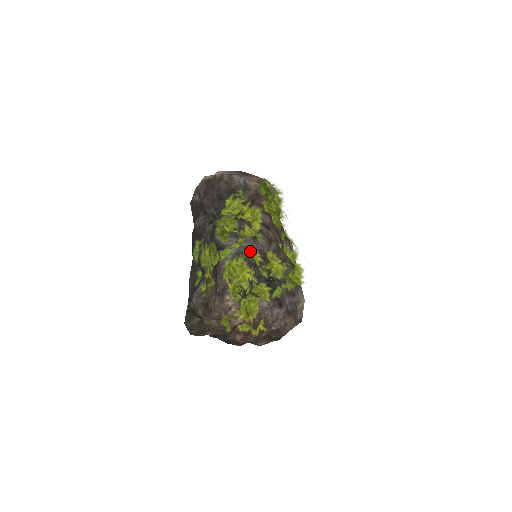
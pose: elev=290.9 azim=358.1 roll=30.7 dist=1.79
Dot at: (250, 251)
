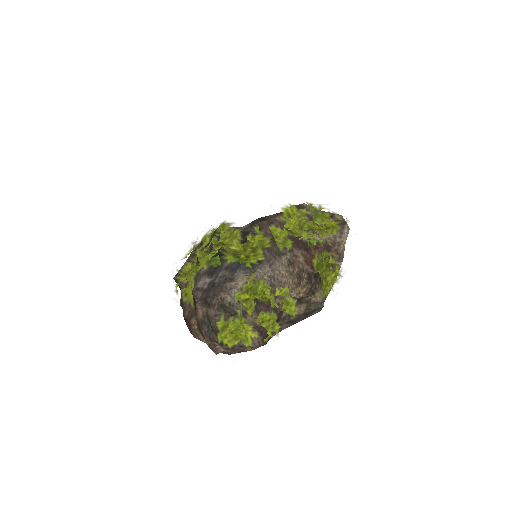
Dot at: (221, 226)
